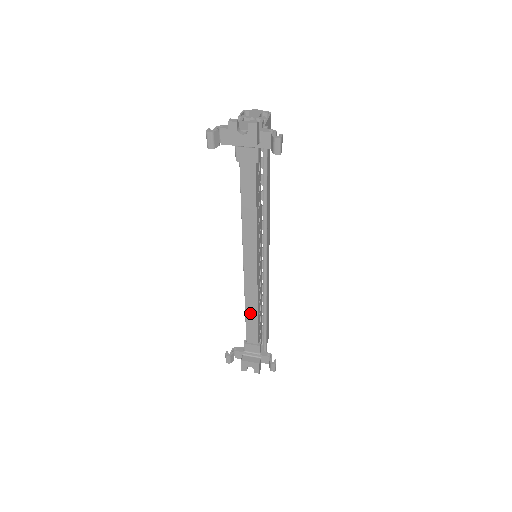
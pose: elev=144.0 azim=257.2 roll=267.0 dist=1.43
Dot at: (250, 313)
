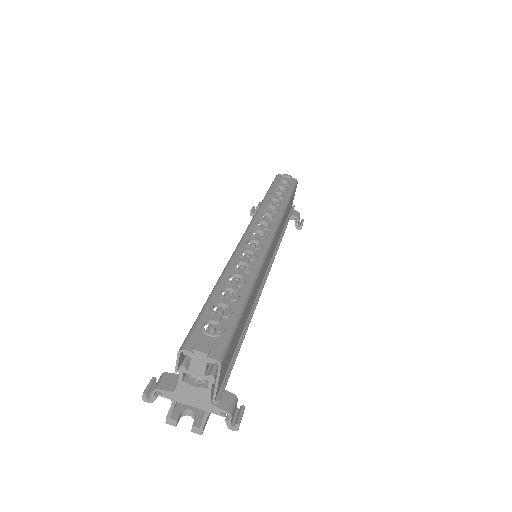
Dot at: occluded
